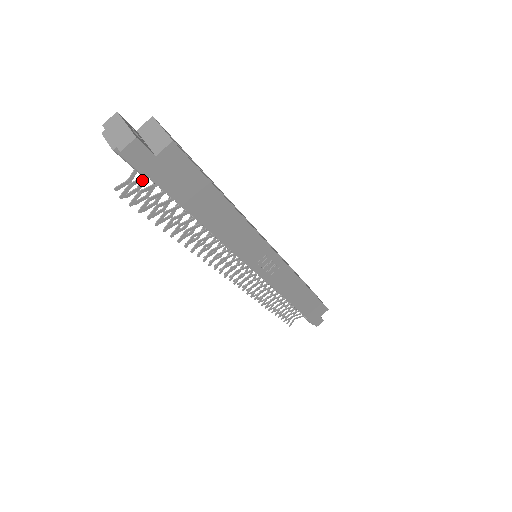
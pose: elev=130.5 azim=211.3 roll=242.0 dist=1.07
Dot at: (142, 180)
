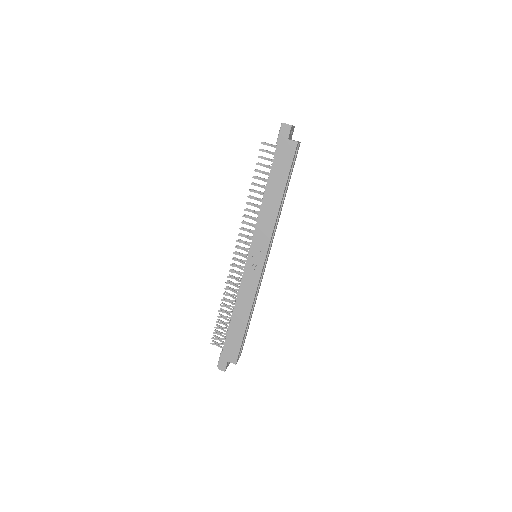
Dot at: (274, 147)
